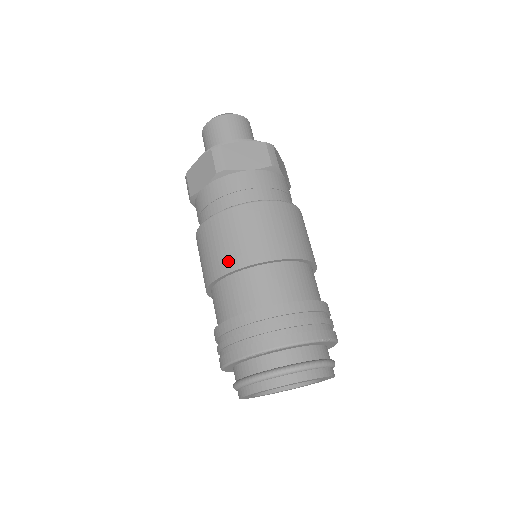
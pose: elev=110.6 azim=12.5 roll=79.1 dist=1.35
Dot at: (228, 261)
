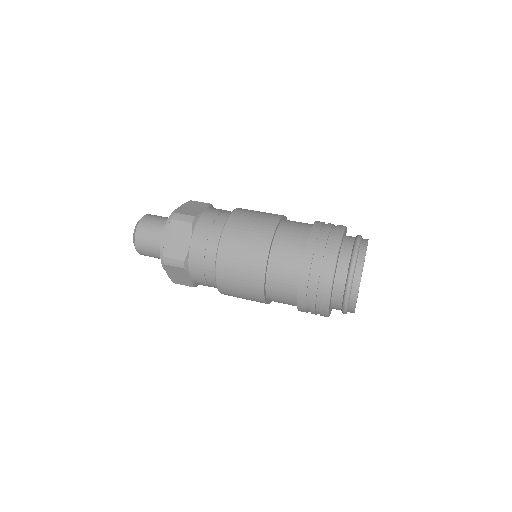
Dot at: (262, 241)
